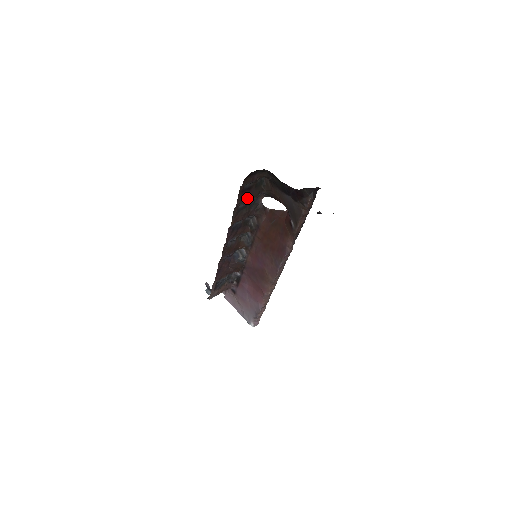
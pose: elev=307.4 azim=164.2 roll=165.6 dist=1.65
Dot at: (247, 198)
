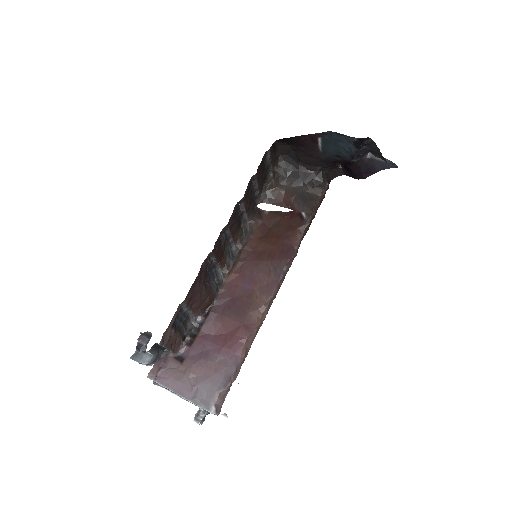
Dot at: (259, 179)
